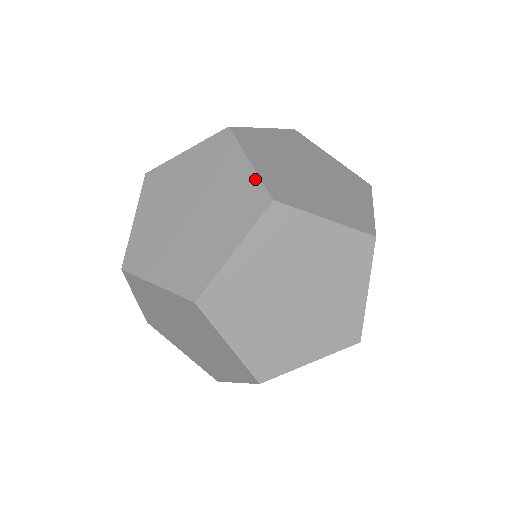
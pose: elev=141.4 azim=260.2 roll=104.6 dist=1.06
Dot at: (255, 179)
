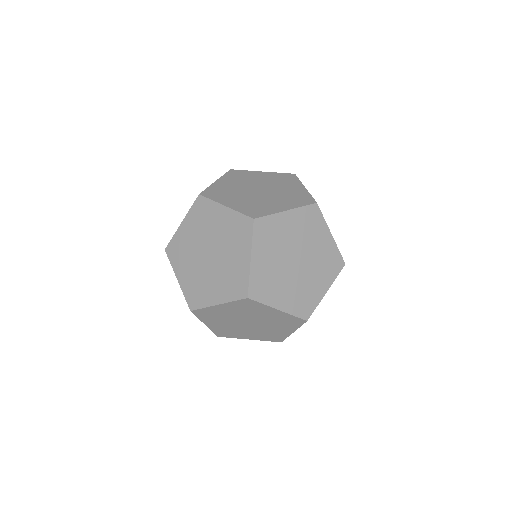
Dot at: (289, 316)
